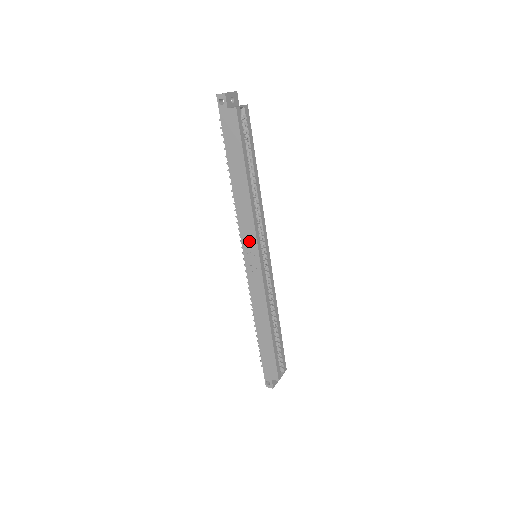
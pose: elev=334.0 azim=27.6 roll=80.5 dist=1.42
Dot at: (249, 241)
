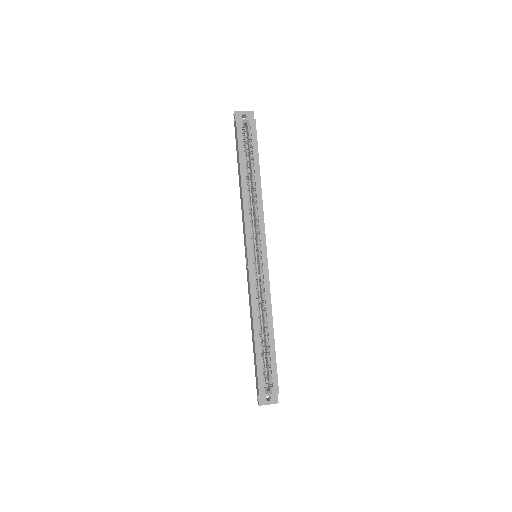
Dot at: (245, 238)
